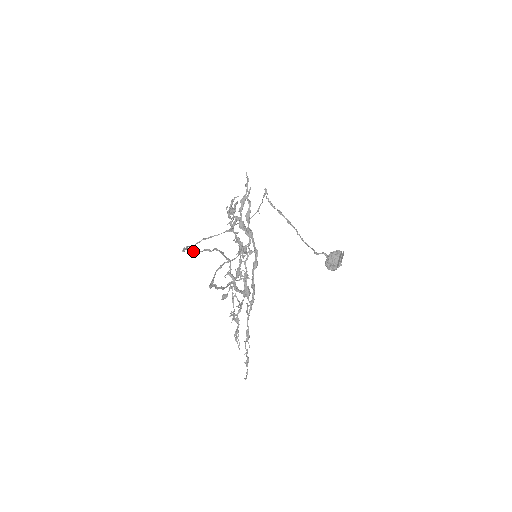
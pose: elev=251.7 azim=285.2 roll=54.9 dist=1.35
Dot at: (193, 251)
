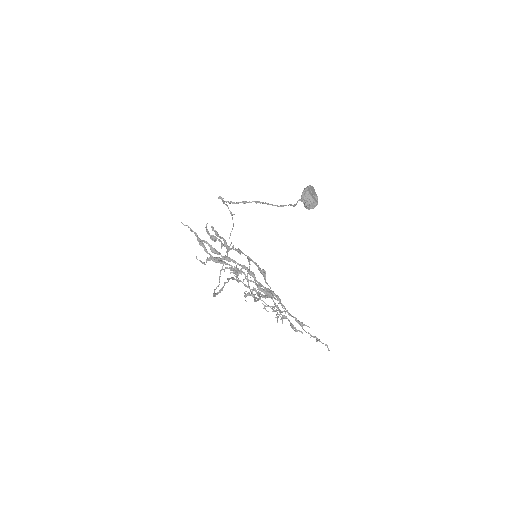
Dot at: (219, 292)
